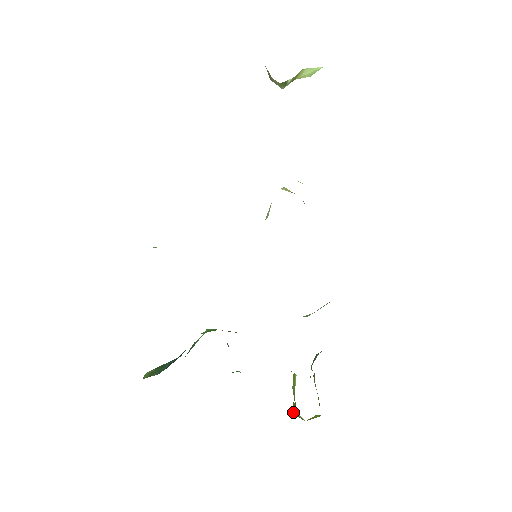
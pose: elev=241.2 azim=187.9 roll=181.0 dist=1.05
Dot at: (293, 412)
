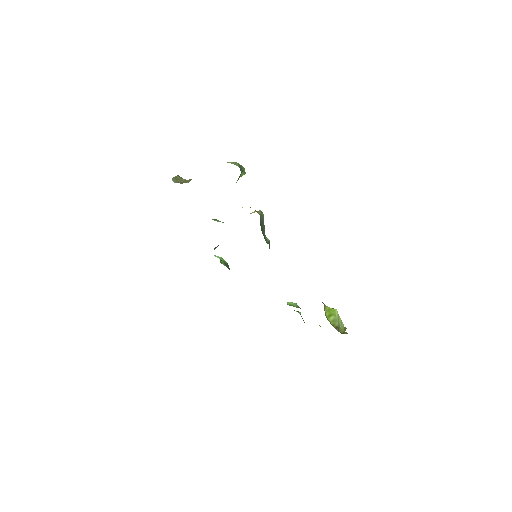
Dot at: (343, 333)
